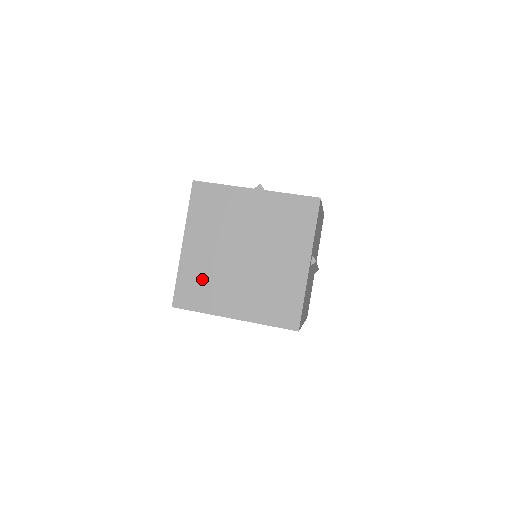
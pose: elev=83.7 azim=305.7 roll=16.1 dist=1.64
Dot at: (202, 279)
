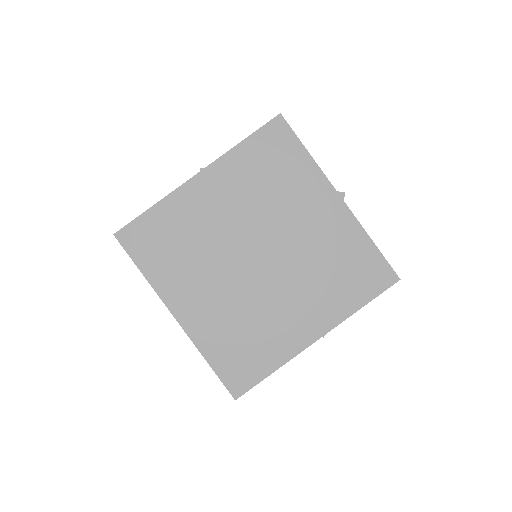
Dot at: (181, 237)
